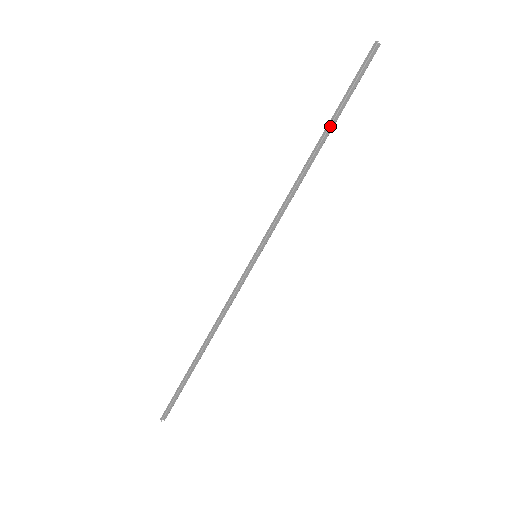
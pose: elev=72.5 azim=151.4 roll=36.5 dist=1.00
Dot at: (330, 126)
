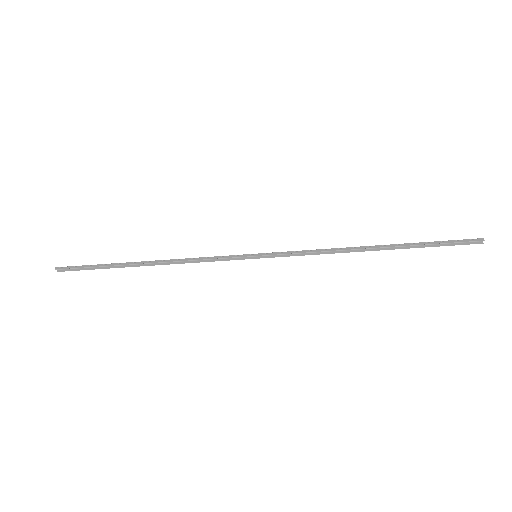
Dot at: (398, 246)
